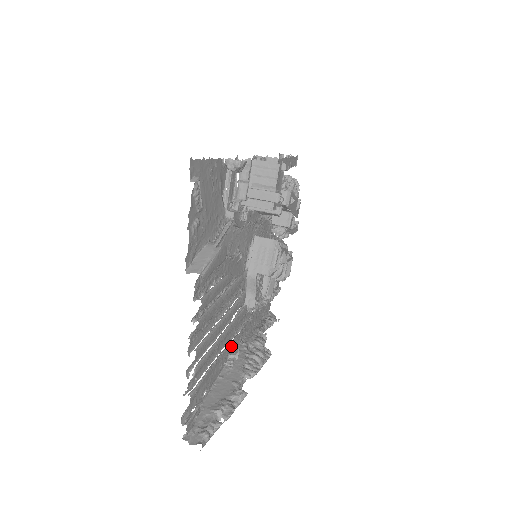
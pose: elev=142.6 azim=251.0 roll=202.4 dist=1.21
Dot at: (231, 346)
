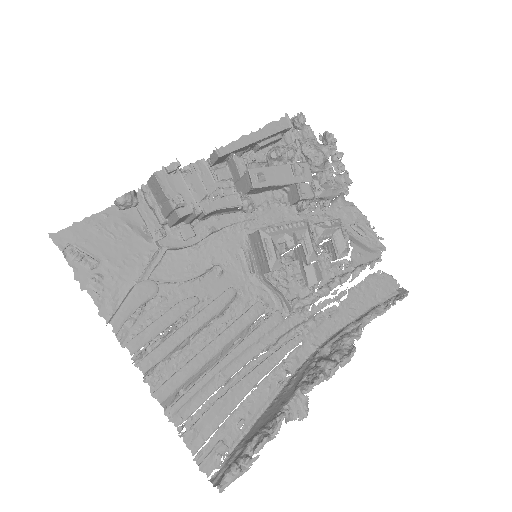
Dot at: (268, 363)
